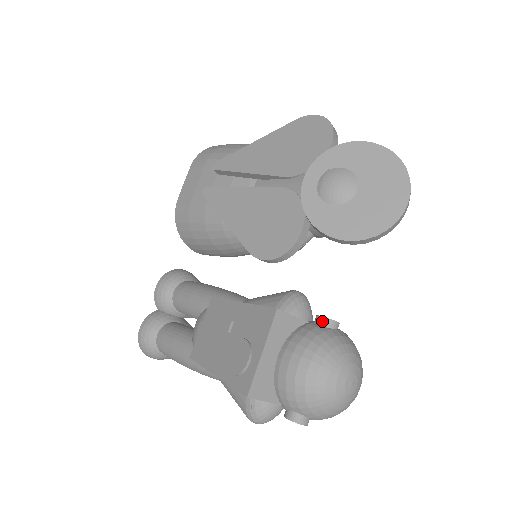
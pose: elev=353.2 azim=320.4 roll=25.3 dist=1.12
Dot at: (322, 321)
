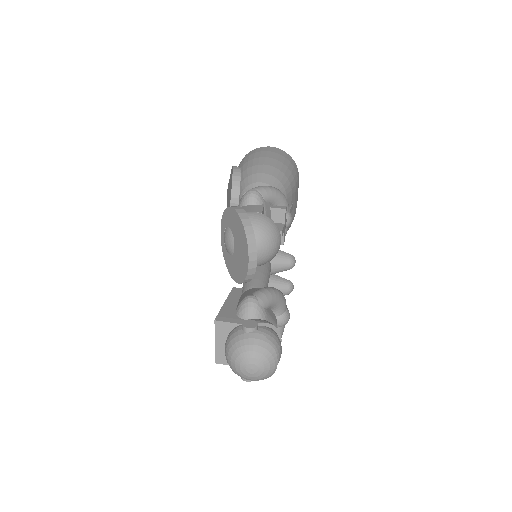
Dot at: (242, 327)
